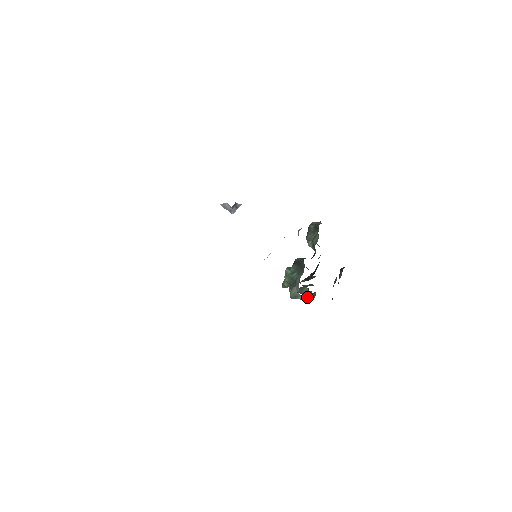
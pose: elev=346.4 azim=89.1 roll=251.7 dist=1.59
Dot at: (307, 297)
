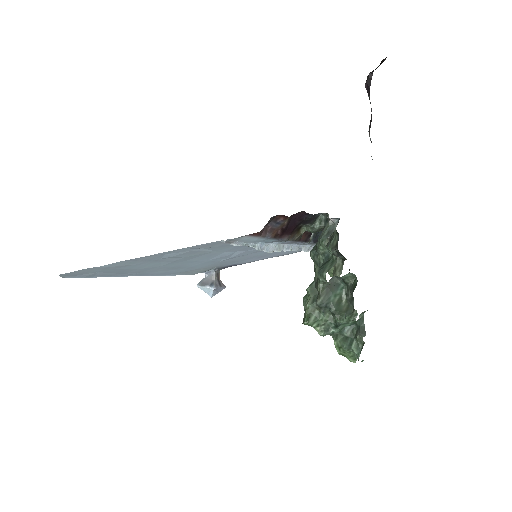
Dot at: (351, 316)
